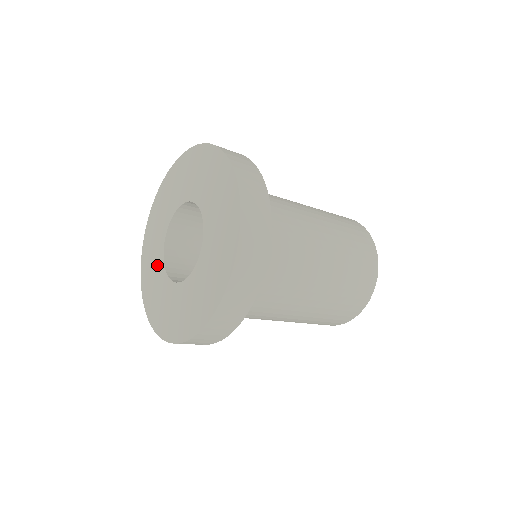
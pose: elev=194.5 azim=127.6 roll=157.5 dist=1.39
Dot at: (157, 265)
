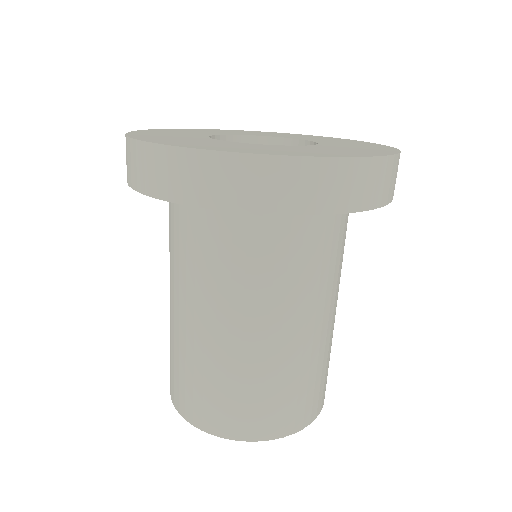
Dot at: (188, 135)
